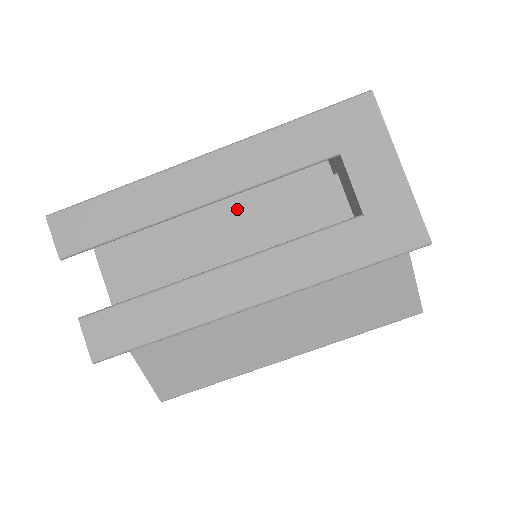
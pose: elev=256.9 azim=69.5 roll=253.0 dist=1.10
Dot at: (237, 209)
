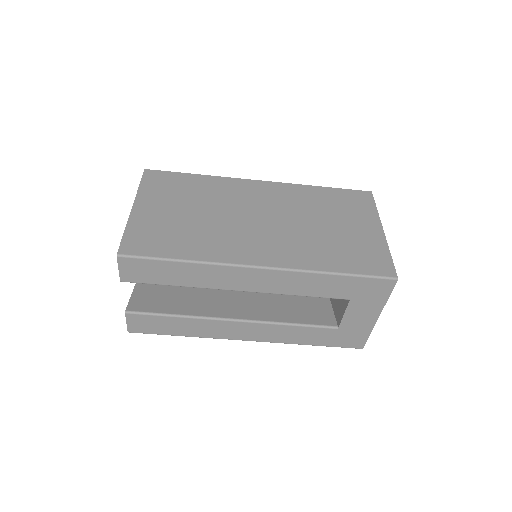
Dot at: occluded
